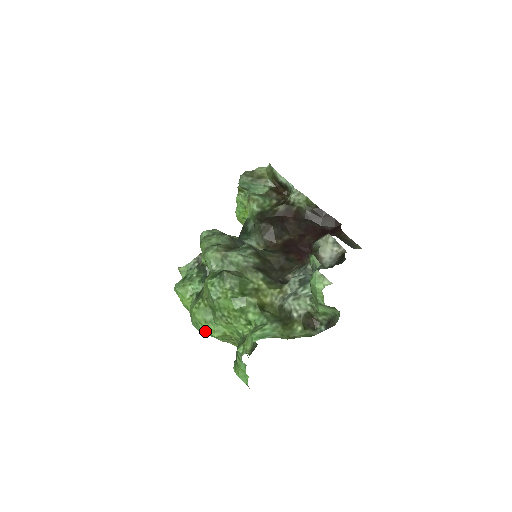
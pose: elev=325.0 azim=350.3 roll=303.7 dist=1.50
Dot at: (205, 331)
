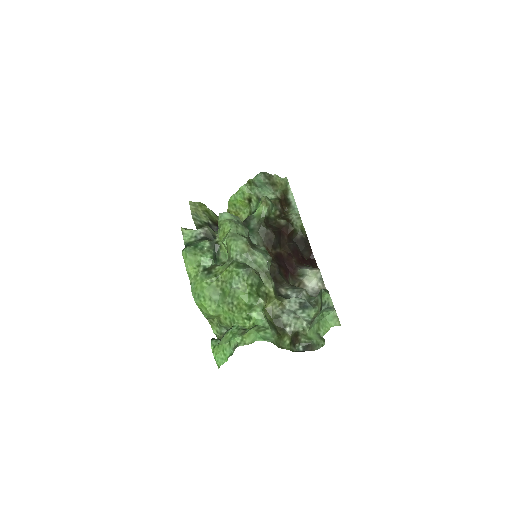
Dot at: (203, 306)
